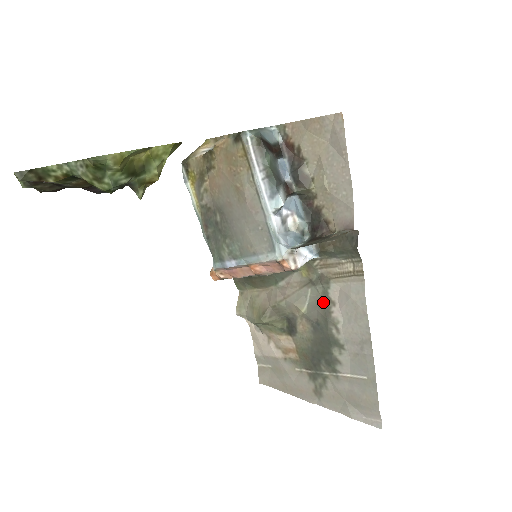
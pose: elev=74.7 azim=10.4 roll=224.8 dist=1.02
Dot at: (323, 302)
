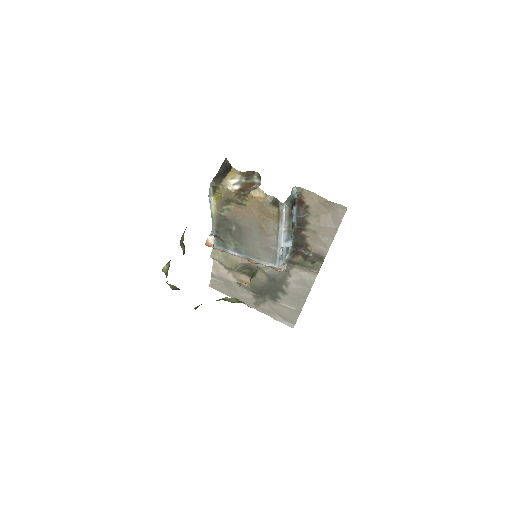
Dot at: (283, 273)
